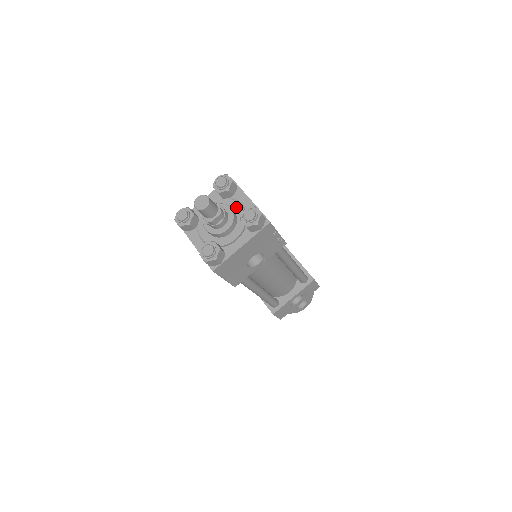
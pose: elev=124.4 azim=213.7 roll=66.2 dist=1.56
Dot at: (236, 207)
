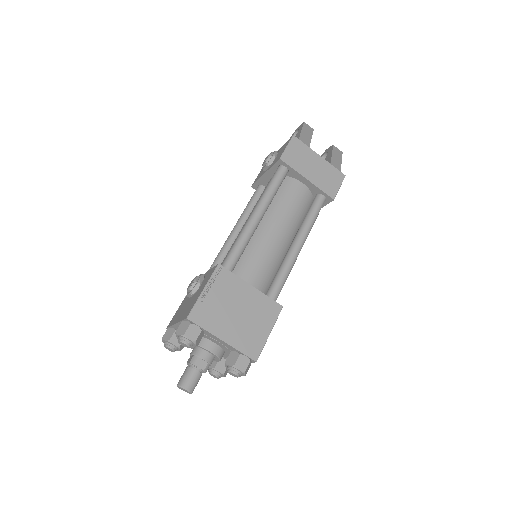
Dot at: (214, 341)
